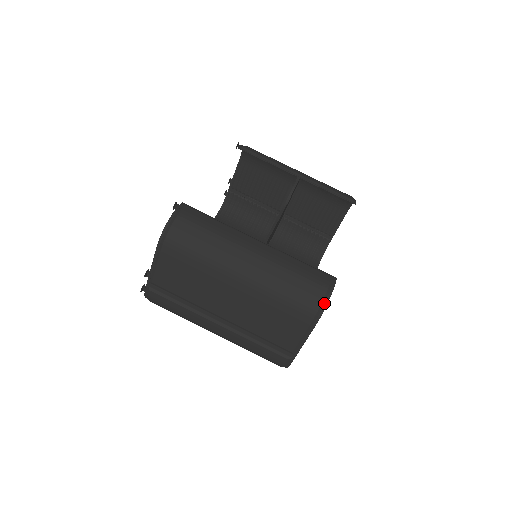
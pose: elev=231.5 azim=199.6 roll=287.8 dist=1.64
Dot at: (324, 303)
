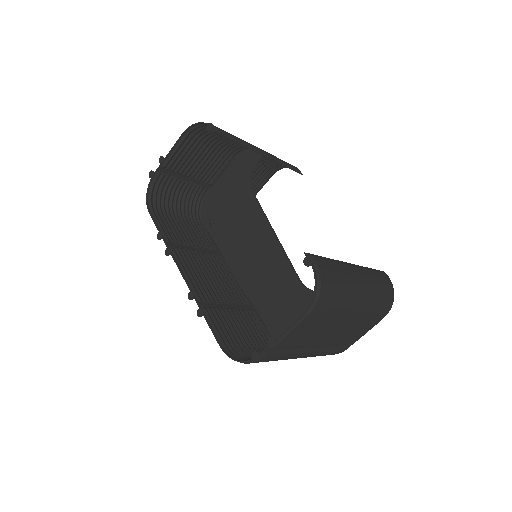
Dot at: (393, 299)
